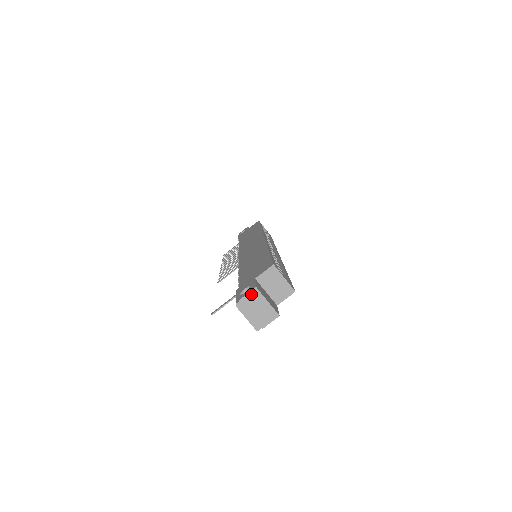
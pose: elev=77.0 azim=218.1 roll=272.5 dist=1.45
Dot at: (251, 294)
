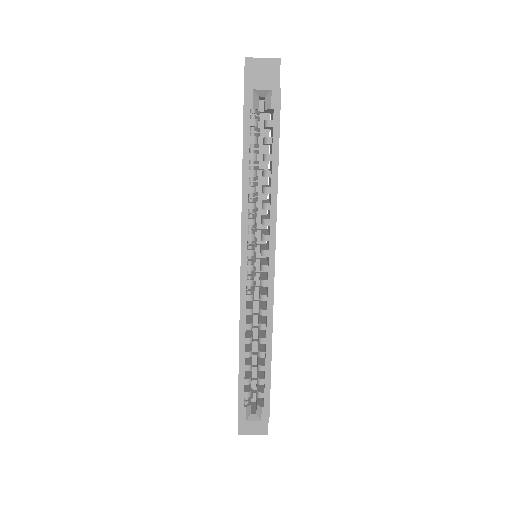
Dot at: (240, 431)
